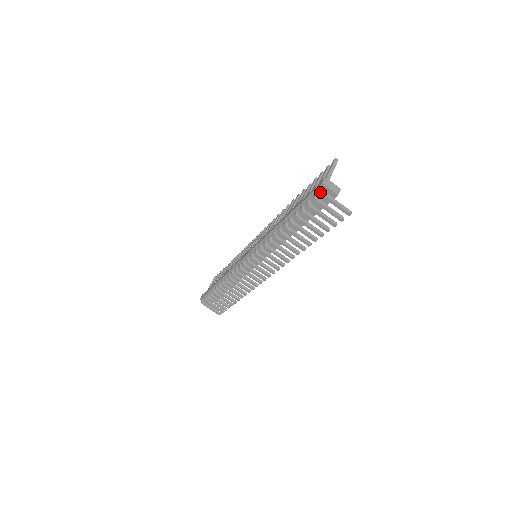
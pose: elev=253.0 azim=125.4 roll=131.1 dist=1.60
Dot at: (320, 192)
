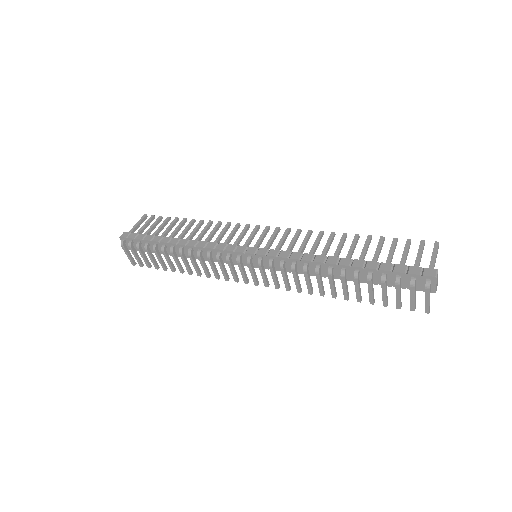
Dot at: (427, 283)
